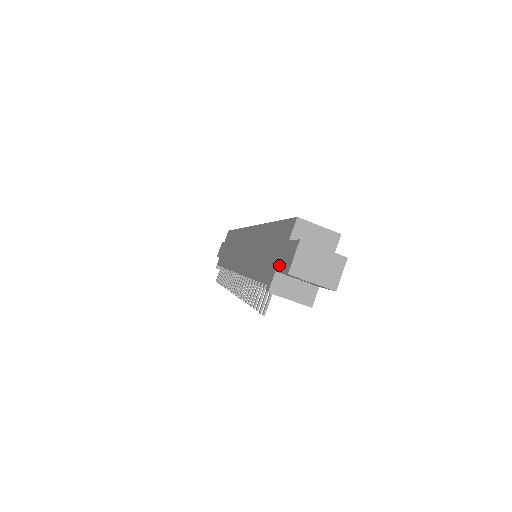
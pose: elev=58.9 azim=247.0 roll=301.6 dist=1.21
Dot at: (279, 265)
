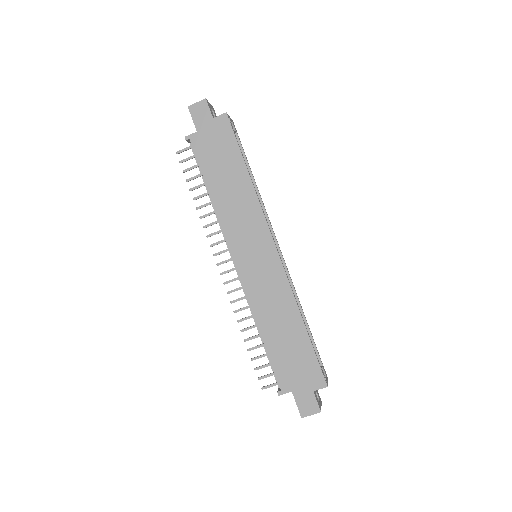
Dot at: (297, 395)
